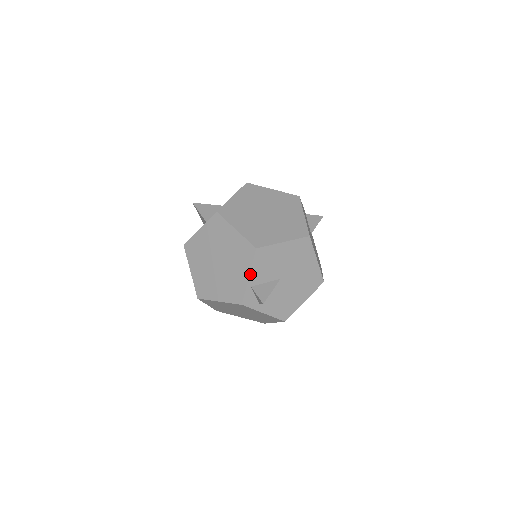
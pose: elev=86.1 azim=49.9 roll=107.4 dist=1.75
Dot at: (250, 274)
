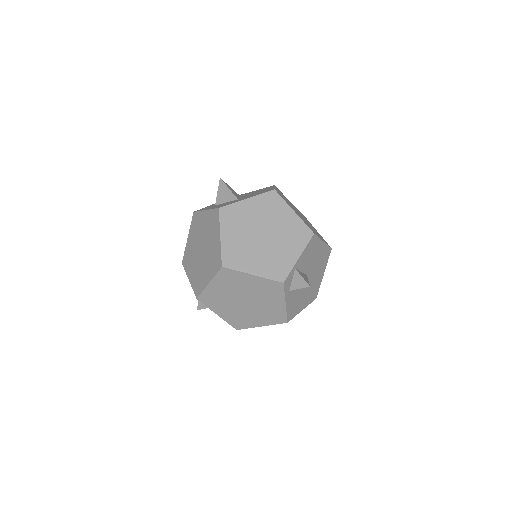
Dot at: (301, 255)
